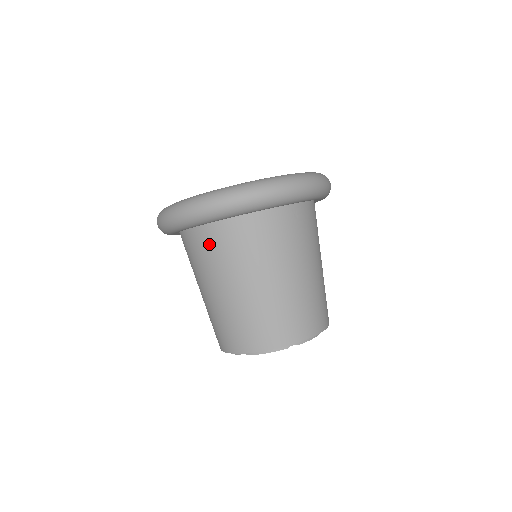
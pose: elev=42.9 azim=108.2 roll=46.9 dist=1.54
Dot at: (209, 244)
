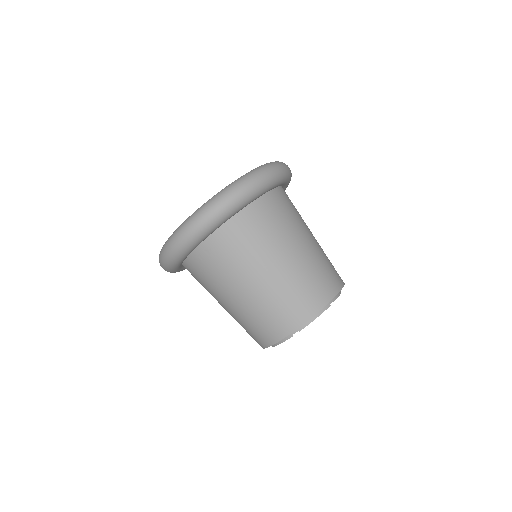
Dot at: (195, 277)
